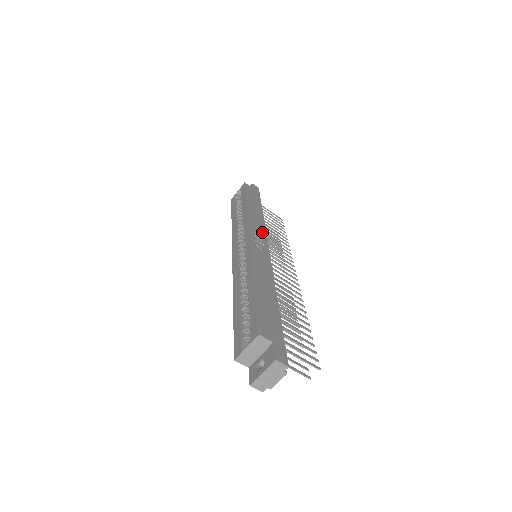
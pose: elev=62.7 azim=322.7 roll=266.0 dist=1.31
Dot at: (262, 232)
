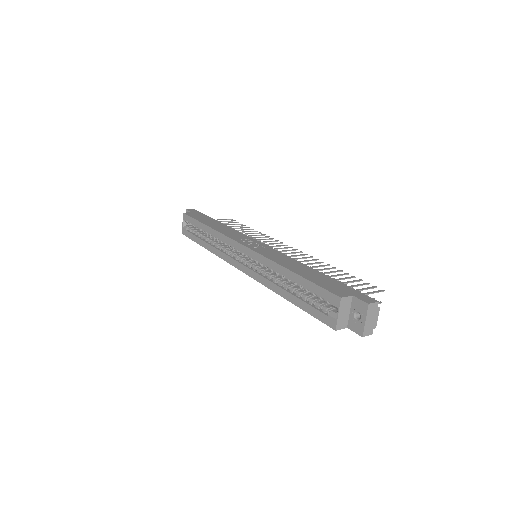
Dot at: (242, 236)
